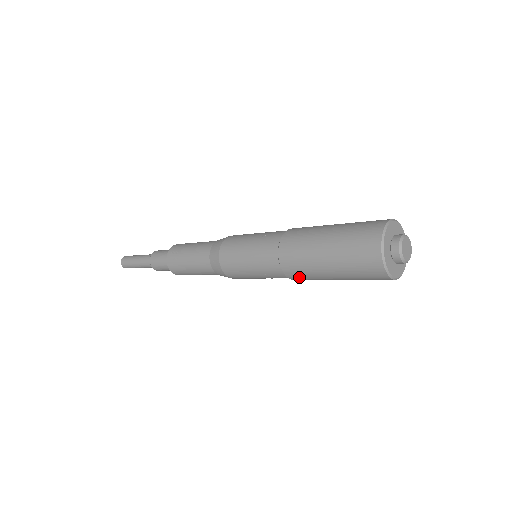
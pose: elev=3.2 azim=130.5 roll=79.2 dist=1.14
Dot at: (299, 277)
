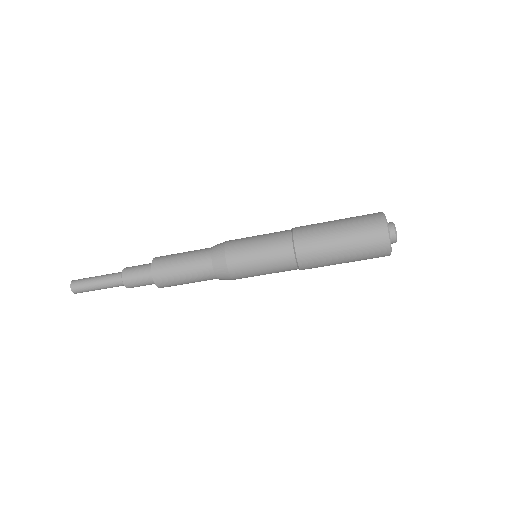
Dot at: (309, 257)
